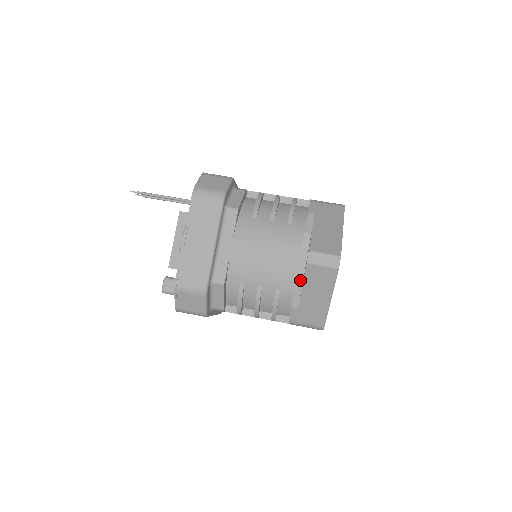
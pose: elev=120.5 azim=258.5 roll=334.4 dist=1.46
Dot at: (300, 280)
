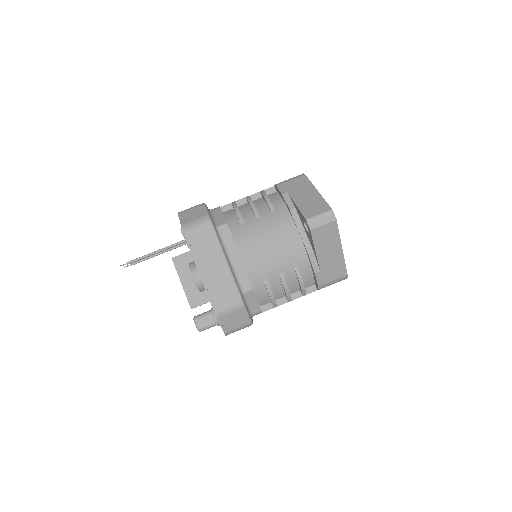
Dot at: (309, 248)
